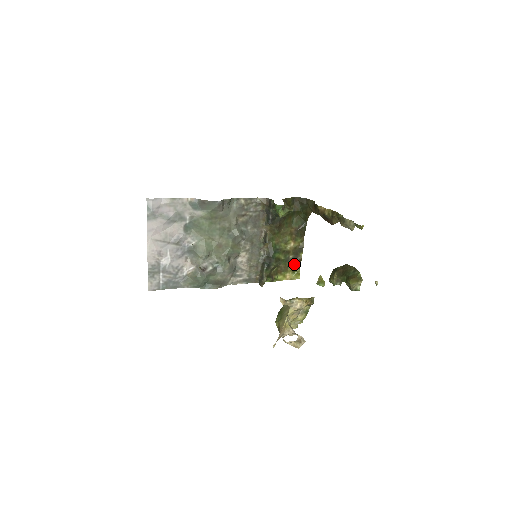
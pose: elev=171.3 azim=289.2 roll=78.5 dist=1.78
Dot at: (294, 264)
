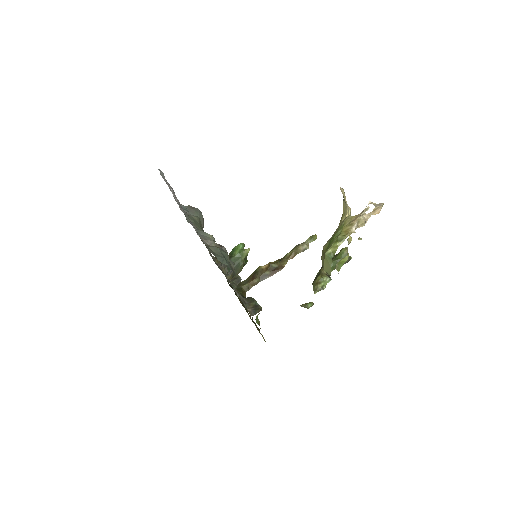
Dot at: occluded
